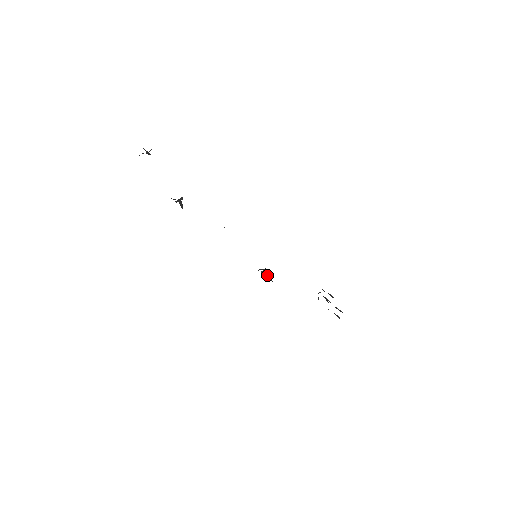
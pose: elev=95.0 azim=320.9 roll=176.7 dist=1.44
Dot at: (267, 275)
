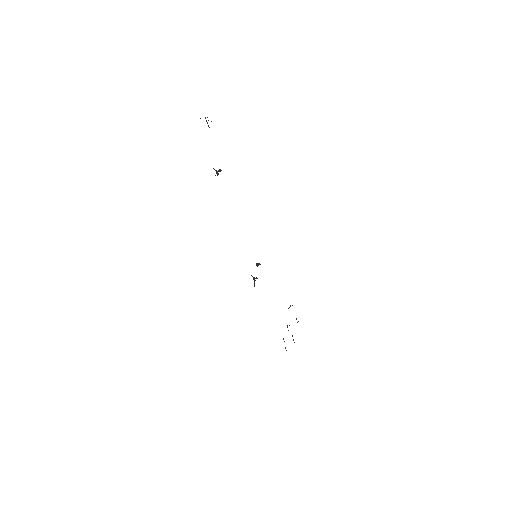
Dot at: (254, 281)
